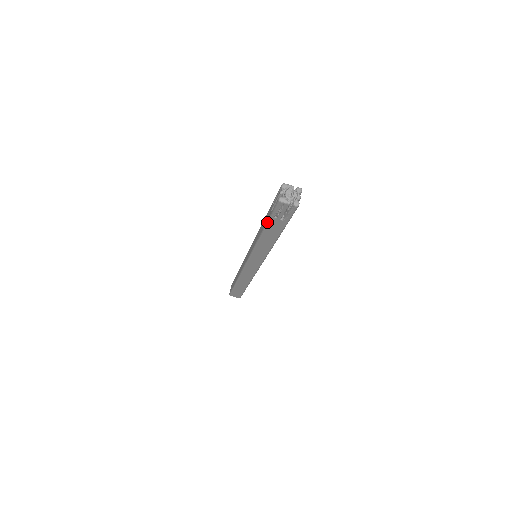
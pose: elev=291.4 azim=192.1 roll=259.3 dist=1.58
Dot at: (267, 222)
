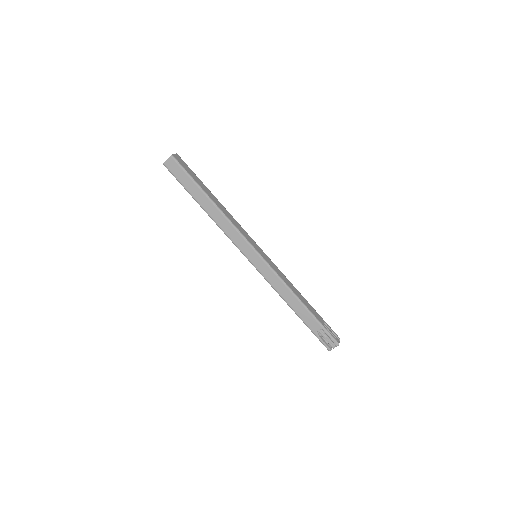
Dot at: (307, 326)
